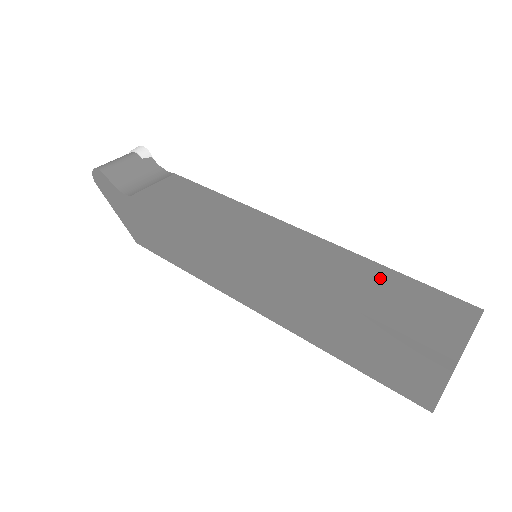
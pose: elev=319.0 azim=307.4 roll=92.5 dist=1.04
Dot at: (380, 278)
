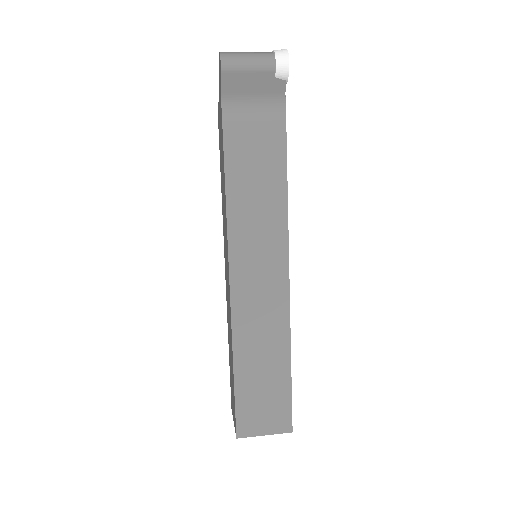
Dot at: (276, 367)
